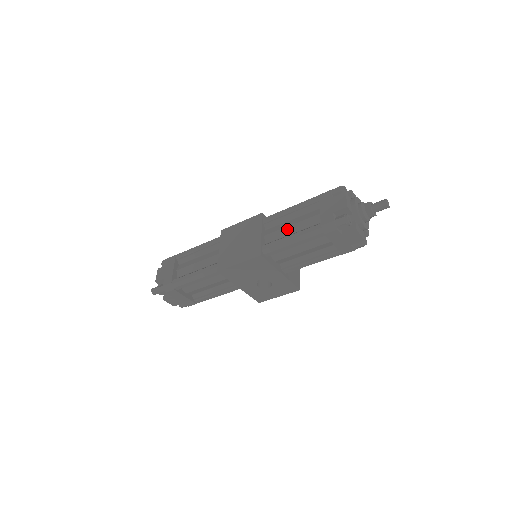
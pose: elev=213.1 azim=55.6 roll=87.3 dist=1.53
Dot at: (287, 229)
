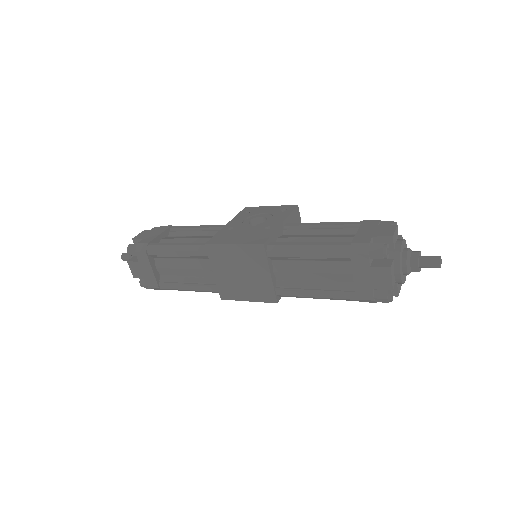
Dot at: (305, 275)
